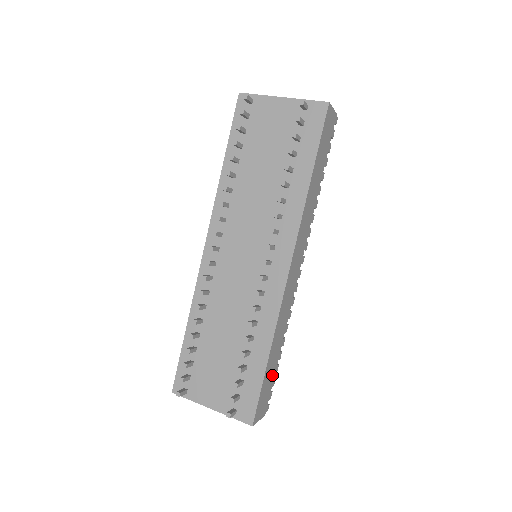
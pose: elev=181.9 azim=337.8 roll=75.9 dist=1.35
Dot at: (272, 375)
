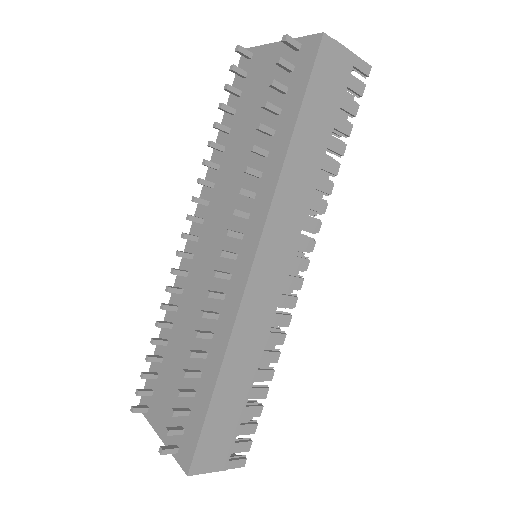
Dot at: (235, 415)
